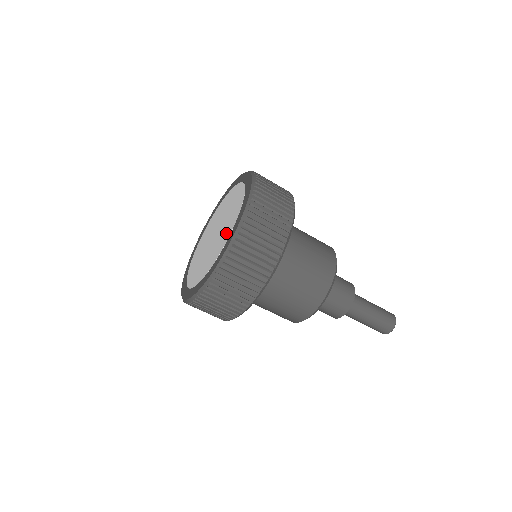
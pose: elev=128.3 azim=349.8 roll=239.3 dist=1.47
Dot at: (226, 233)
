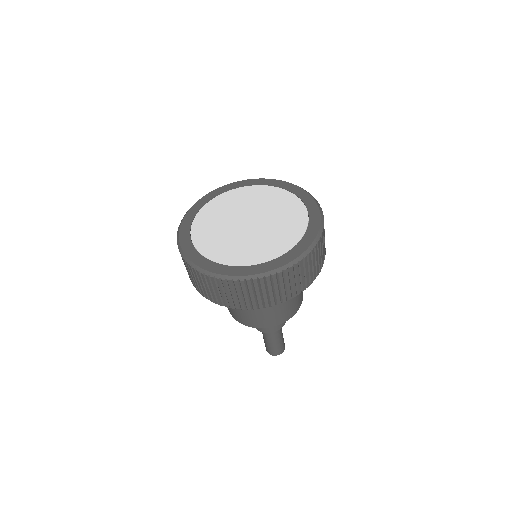
Dot at: (292, 228)
